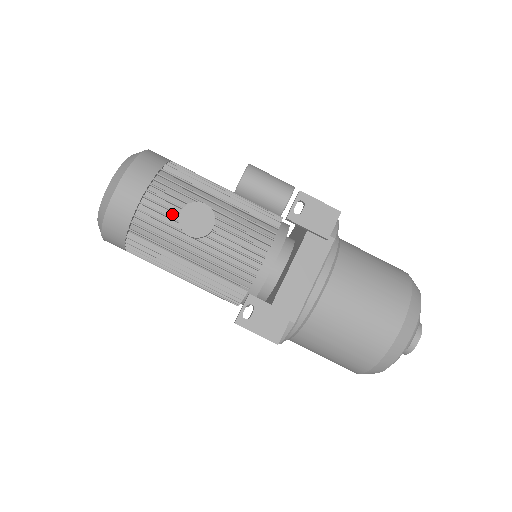
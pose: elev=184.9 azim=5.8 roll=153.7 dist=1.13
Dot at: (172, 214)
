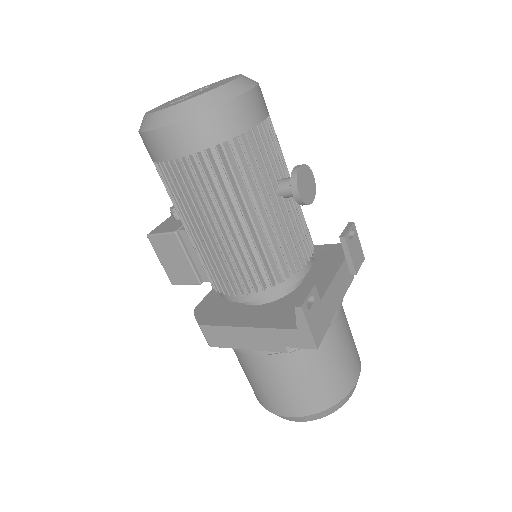
Dot at: (269, 161)
